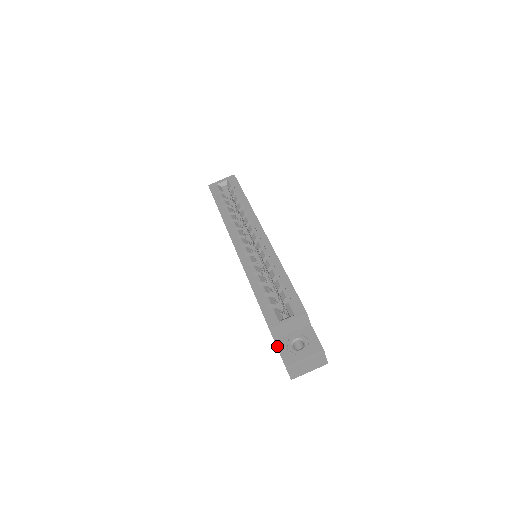
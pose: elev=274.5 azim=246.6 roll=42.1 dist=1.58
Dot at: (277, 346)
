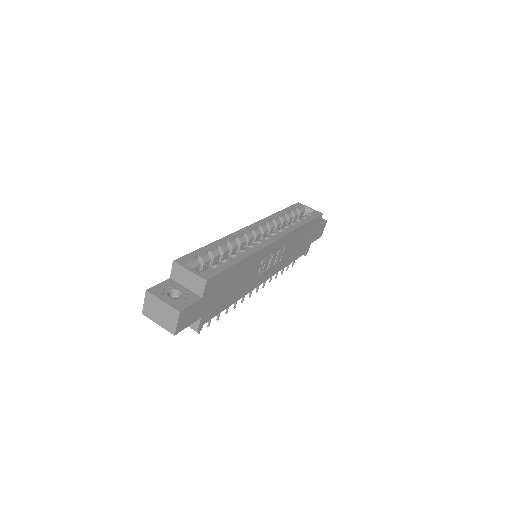
Dot at: (165, 281)
